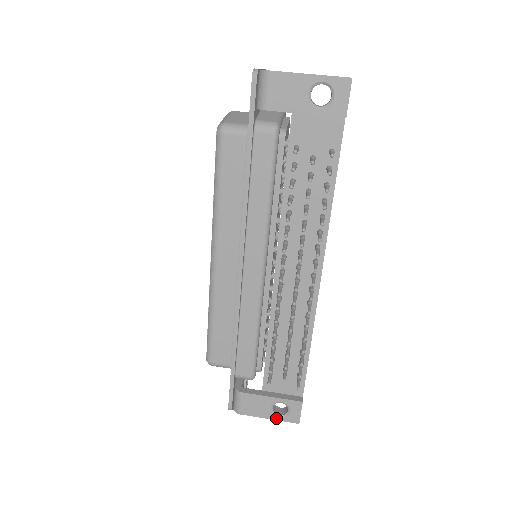
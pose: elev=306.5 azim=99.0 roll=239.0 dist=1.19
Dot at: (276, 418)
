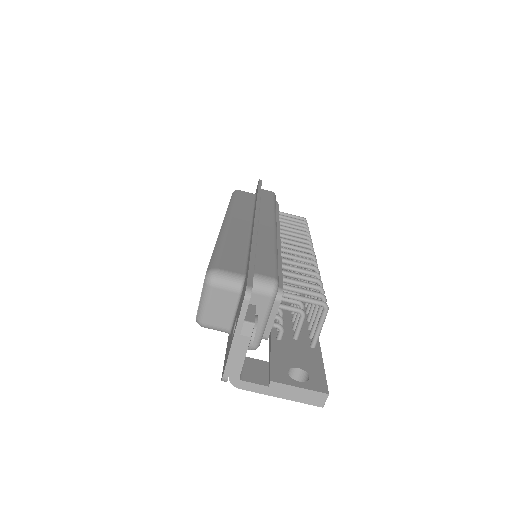
Dot at: occluded
